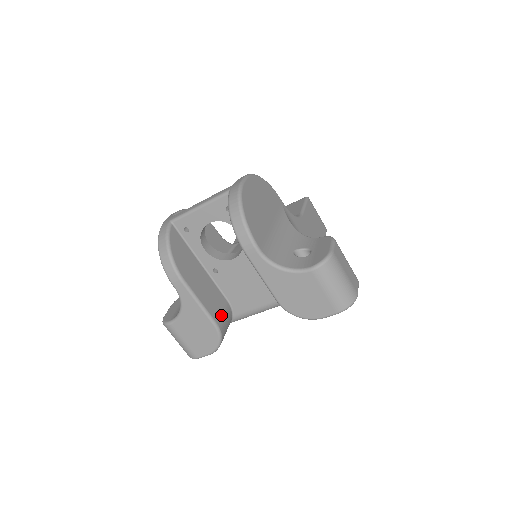
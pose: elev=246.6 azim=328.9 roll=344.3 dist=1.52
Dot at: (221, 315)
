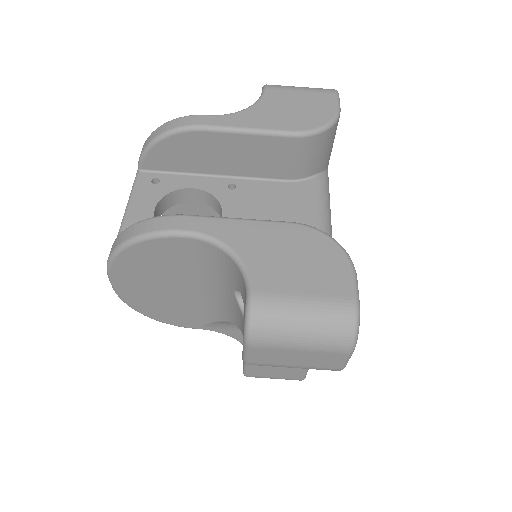
Dot at: occluded
